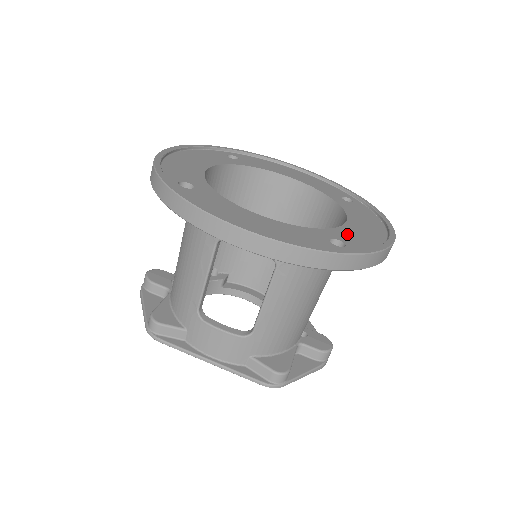
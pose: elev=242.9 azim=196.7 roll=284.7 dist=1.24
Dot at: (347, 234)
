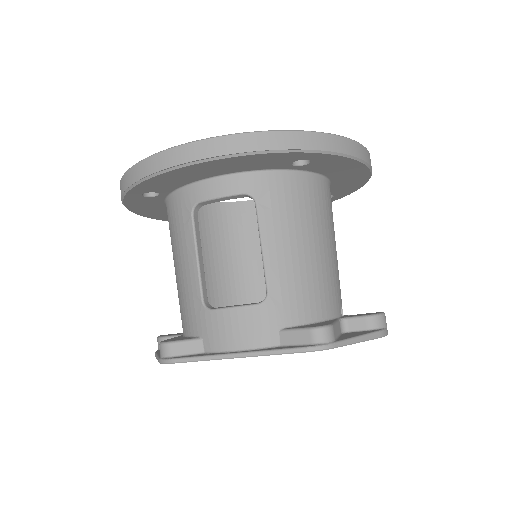
Dot at: occluded
